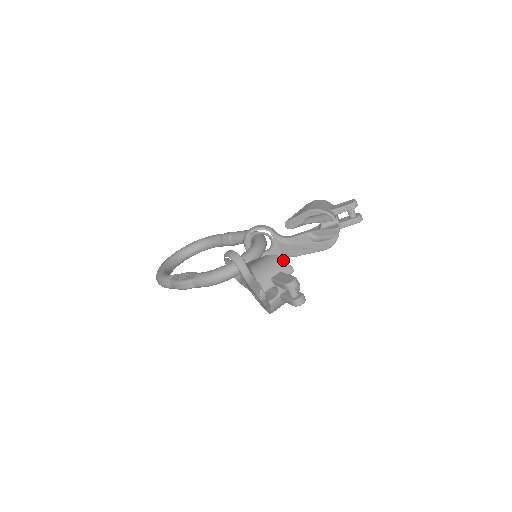
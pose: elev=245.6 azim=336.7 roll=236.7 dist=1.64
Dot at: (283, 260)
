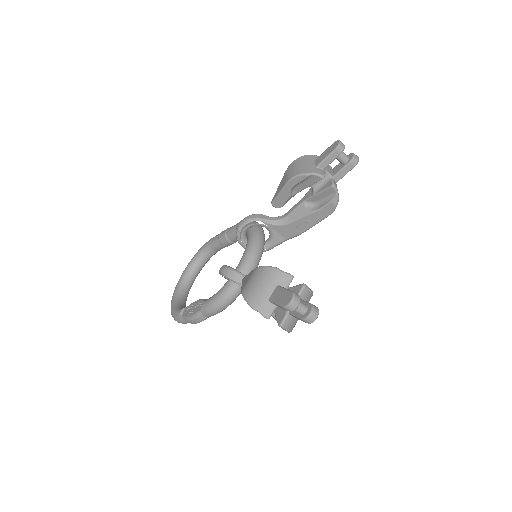
Dot at: (274, 270)
